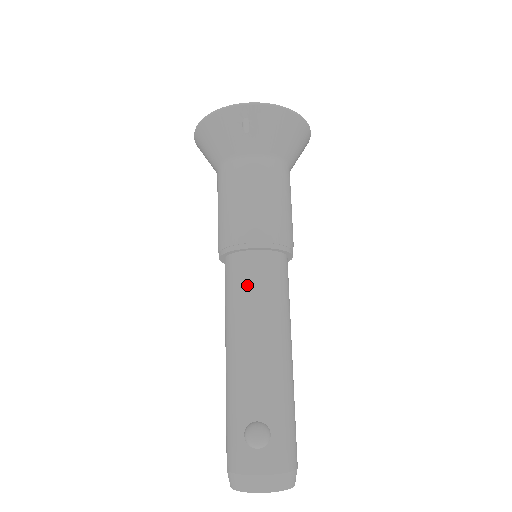
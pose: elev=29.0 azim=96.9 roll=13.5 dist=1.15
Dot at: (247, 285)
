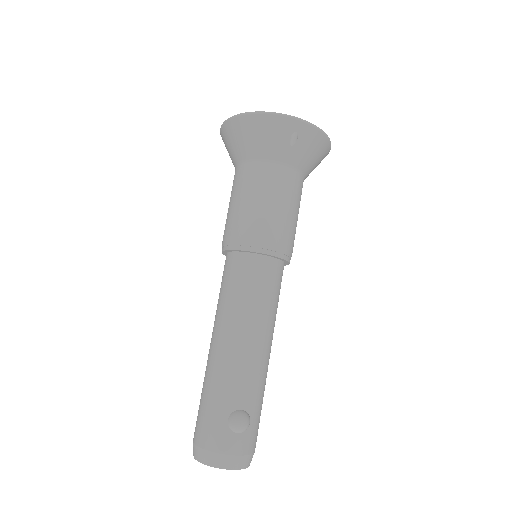
Dot at: (256, 287)
